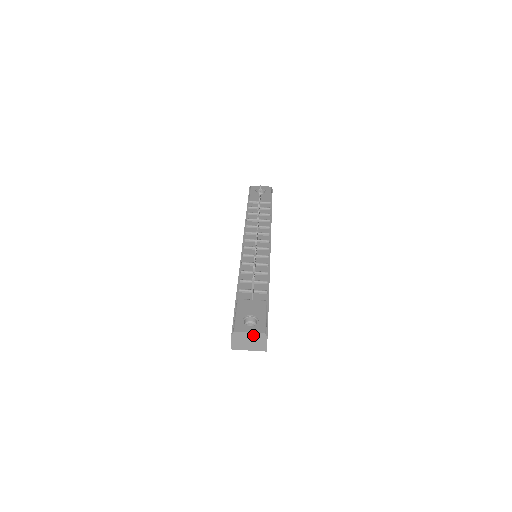
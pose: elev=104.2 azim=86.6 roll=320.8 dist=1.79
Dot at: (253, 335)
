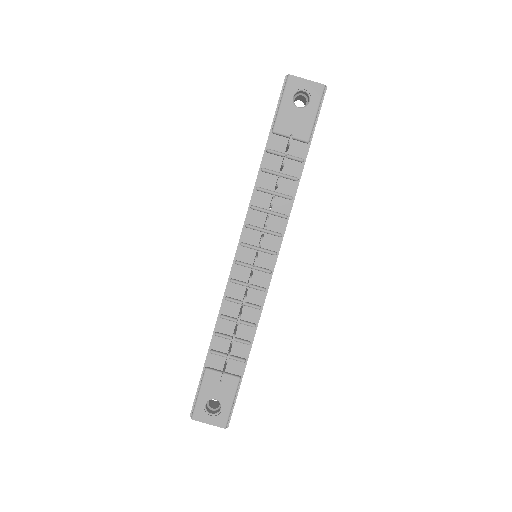
Dot at: (213, 423)
